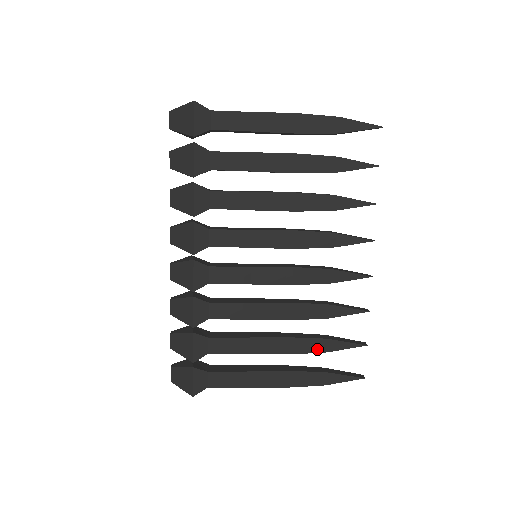
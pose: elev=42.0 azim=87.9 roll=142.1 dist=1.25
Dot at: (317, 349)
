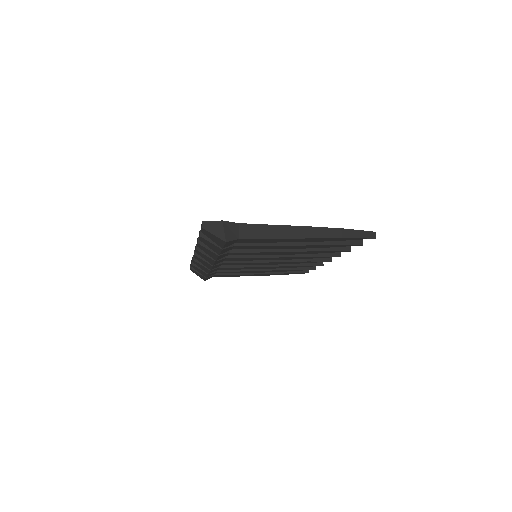
Dot at: (284, 271)
